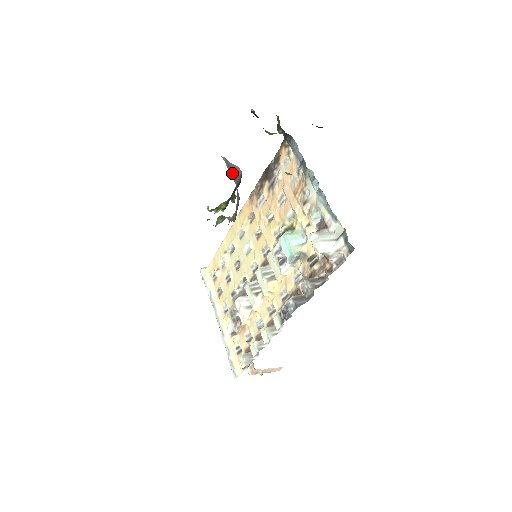
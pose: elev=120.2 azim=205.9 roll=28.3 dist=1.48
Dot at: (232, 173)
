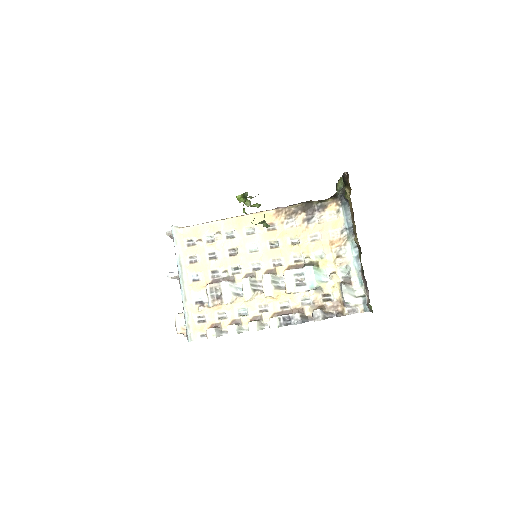
Dot at: occluded
